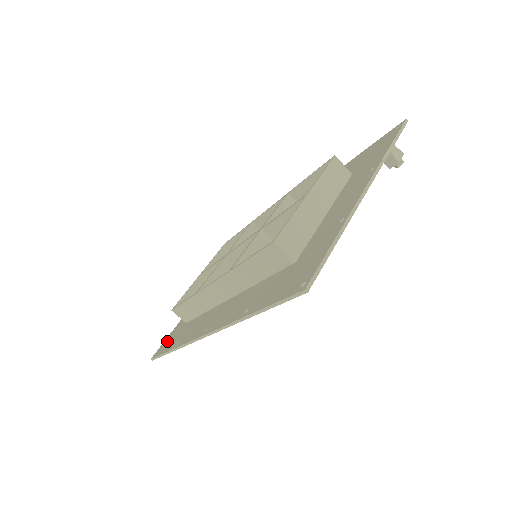
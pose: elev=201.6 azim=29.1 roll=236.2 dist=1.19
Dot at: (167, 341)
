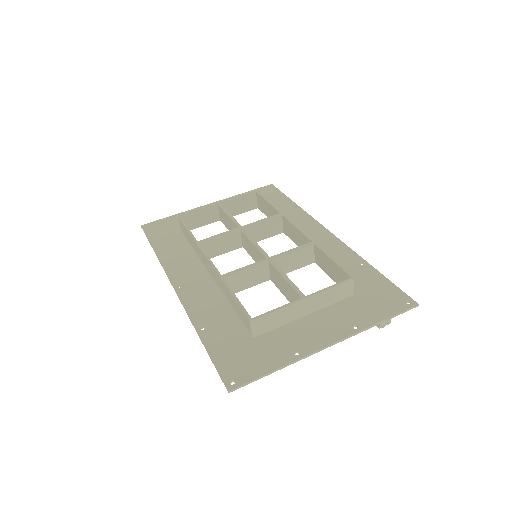
Dot at: (160, 226)
